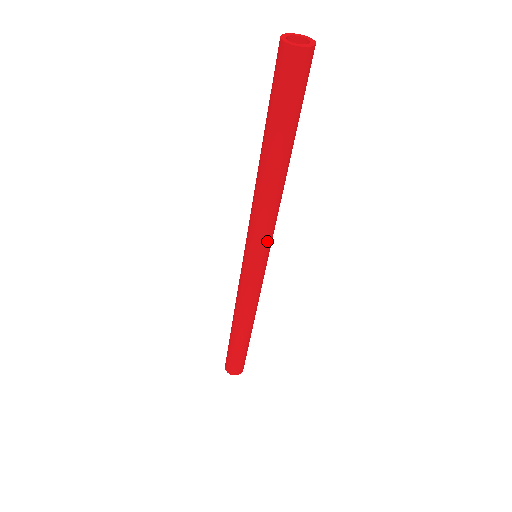
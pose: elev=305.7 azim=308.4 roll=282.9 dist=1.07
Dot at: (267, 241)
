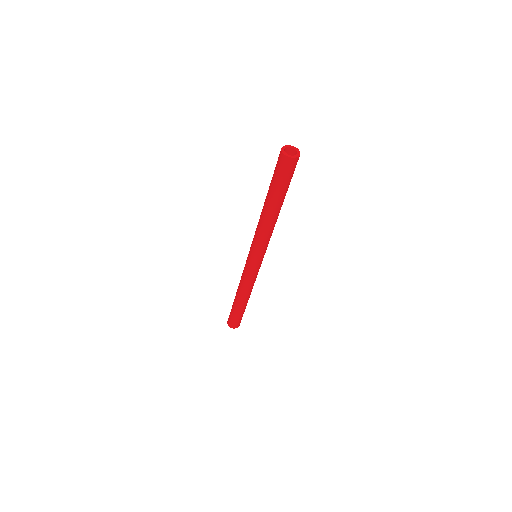
Dot at: (266, 248)
